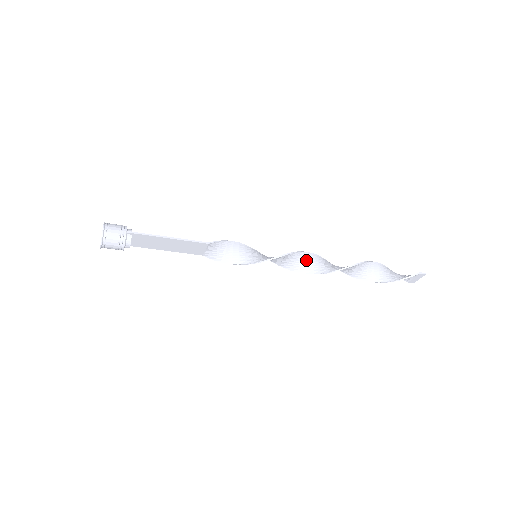
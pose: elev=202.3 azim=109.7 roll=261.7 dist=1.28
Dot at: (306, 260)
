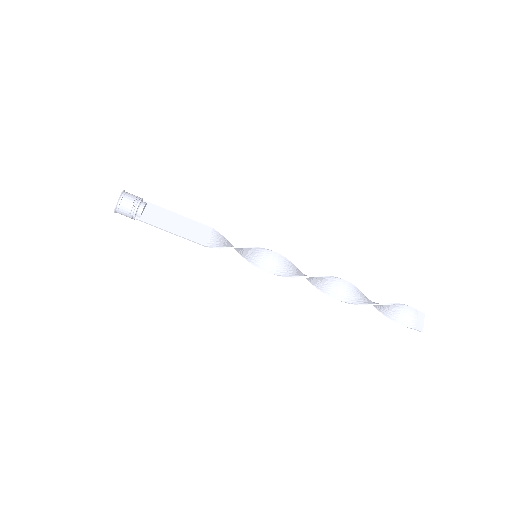
Dot at: (304, 274)
